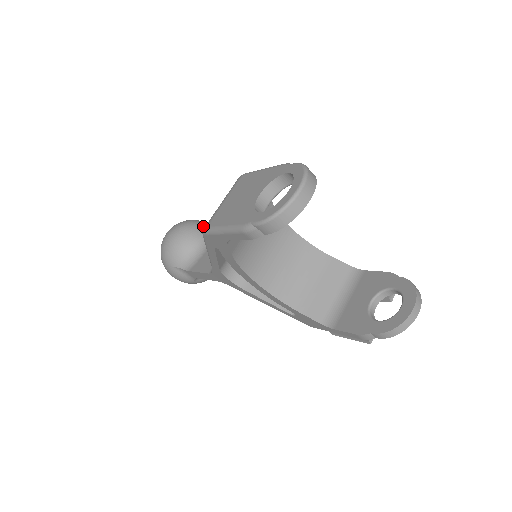
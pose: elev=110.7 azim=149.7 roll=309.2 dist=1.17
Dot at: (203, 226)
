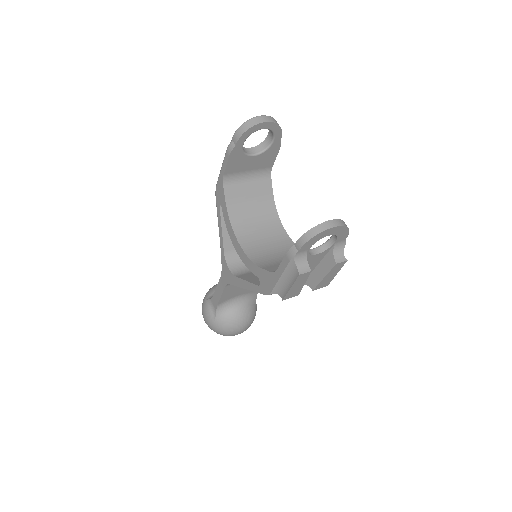
Dot at: occluded
